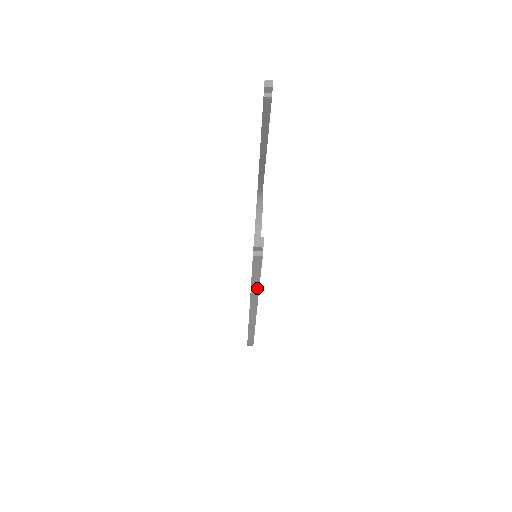
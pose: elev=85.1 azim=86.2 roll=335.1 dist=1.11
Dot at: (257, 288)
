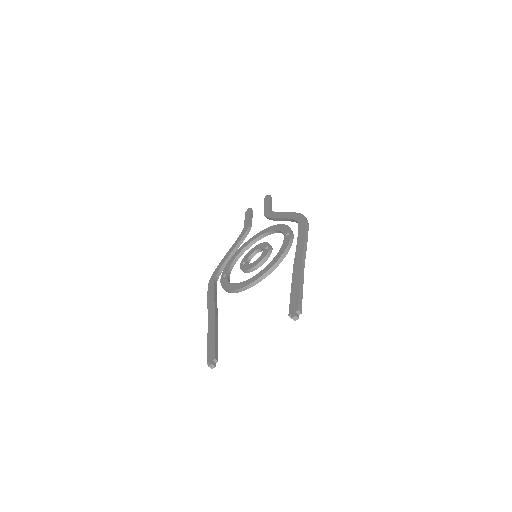
Dot at: occluded
